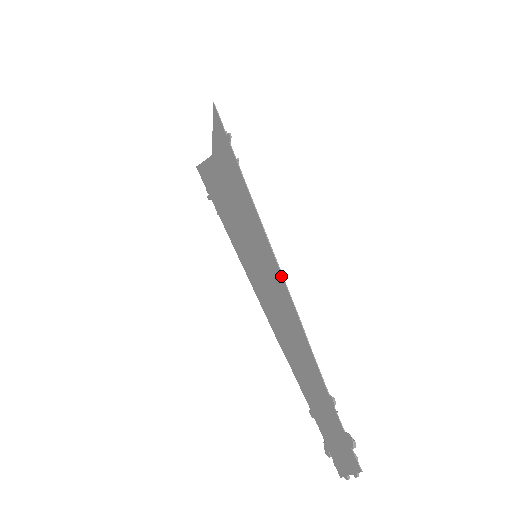
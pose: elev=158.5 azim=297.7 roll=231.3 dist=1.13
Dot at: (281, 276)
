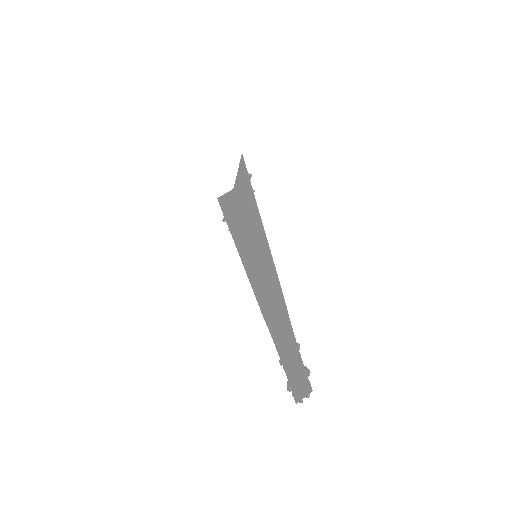
Dot at: (274, 266)
